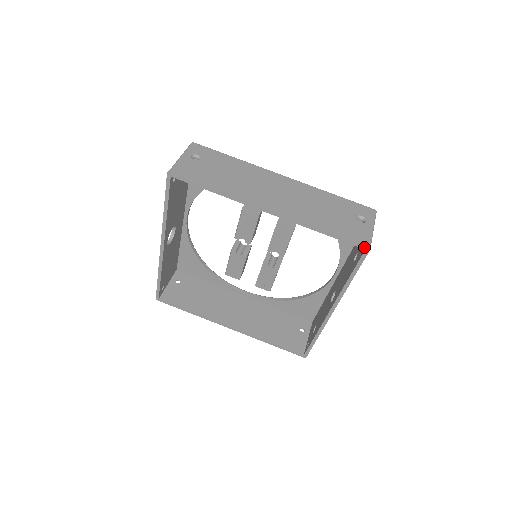
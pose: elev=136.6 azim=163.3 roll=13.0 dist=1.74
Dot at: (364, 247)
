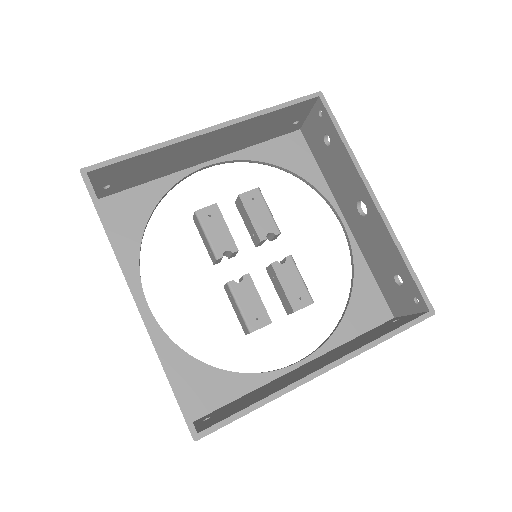
Dot at: (316, 95)
